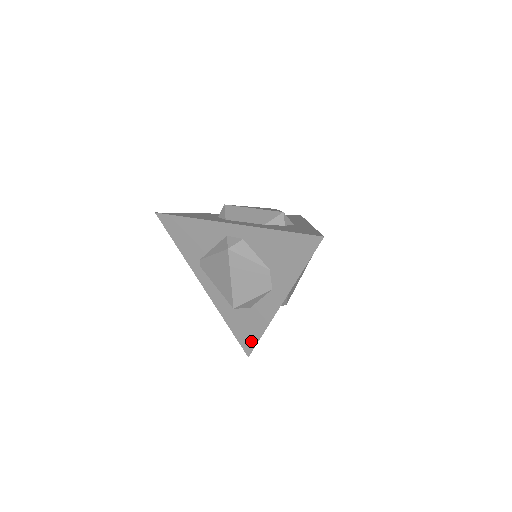
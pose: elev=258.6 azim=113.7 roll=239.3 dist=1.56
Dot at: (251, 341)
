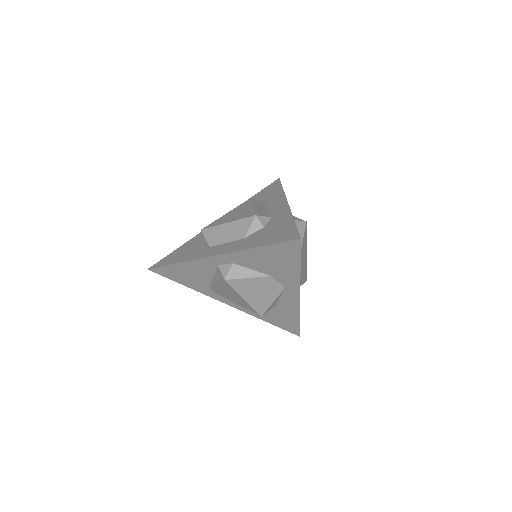
Dot at: (294, 326)
